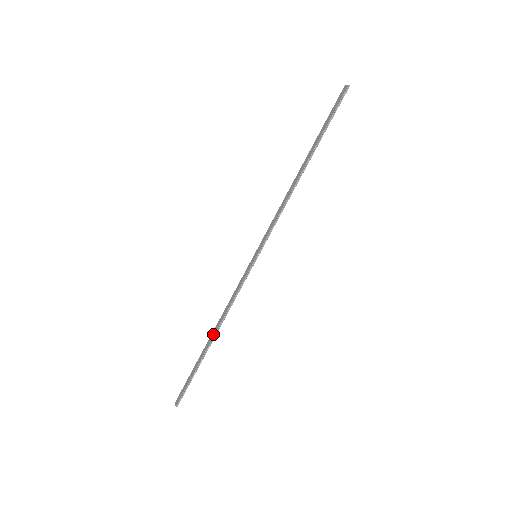
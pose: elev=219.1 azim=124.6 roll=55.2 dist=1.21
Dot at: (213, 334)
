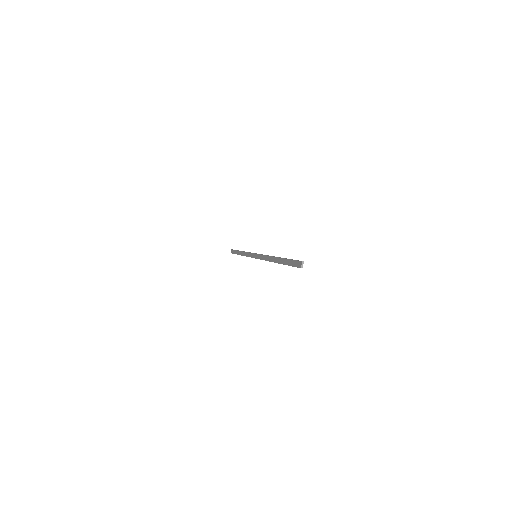
Dot at: (241, 254)
